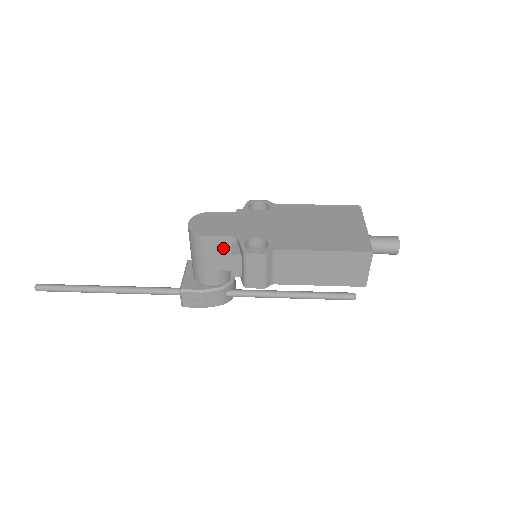
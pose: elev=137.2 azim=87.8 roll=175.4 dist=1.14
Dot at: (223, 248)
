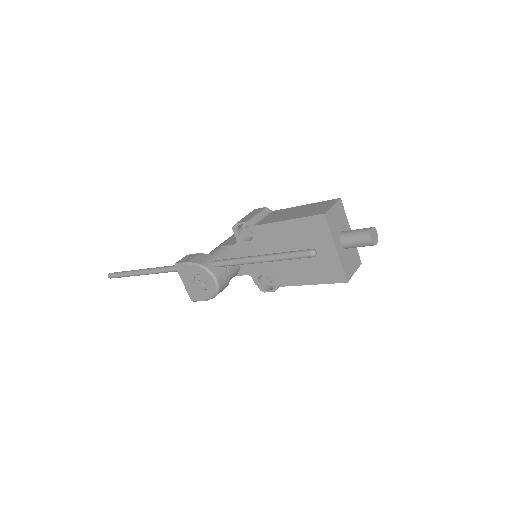
Dot at: occluded
